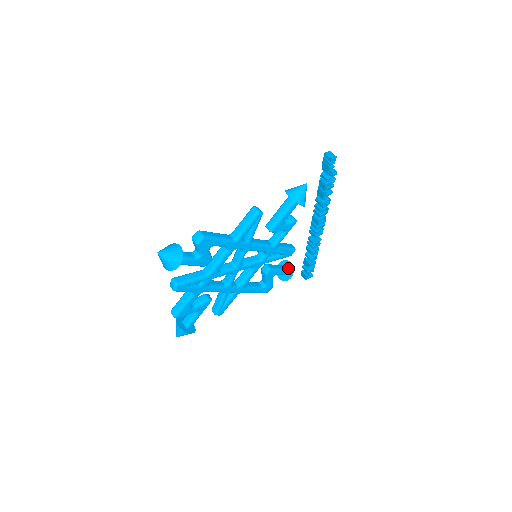
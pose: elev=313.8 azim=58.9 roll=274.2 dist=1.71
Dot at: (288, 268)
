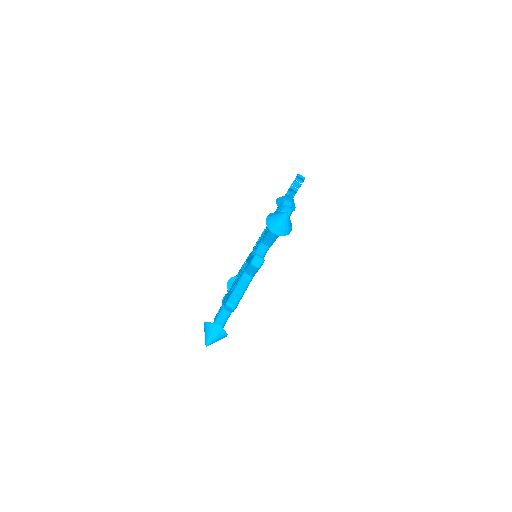
Dot at: occluded
